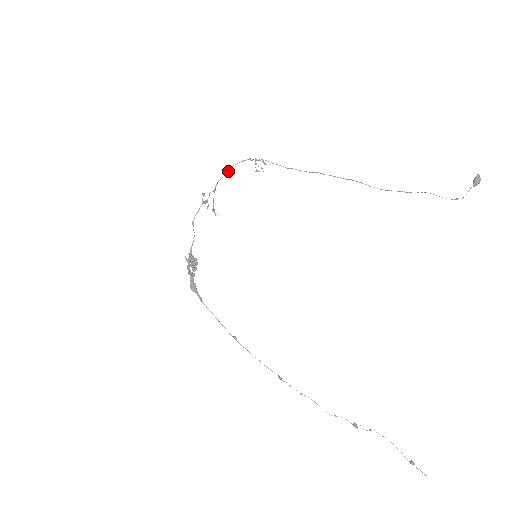
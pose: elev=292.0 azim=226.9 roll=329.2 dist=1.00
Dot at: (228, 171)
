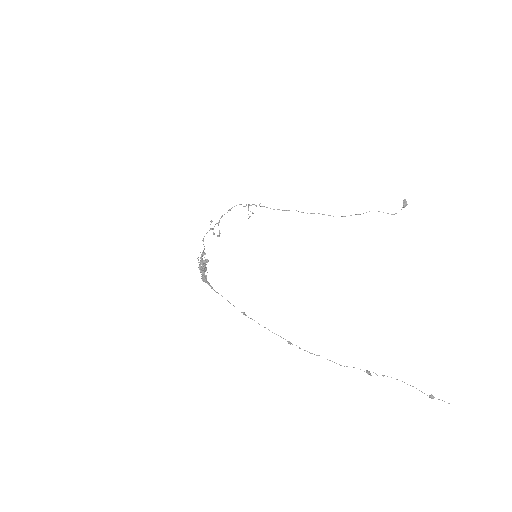
Dot at: occluded
